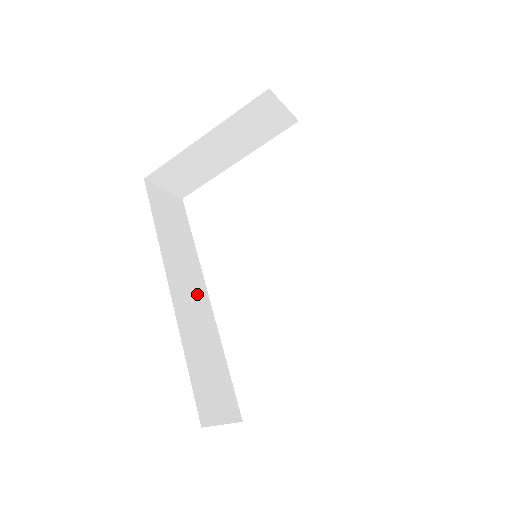
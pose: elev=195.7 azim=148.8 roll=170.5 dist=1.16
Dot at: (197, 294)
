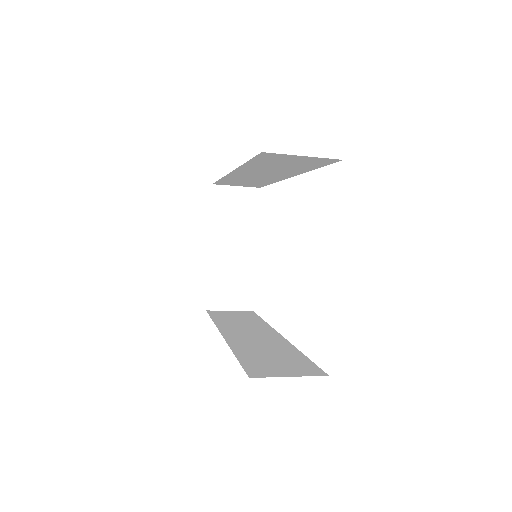
Dot at: (262, 335)
